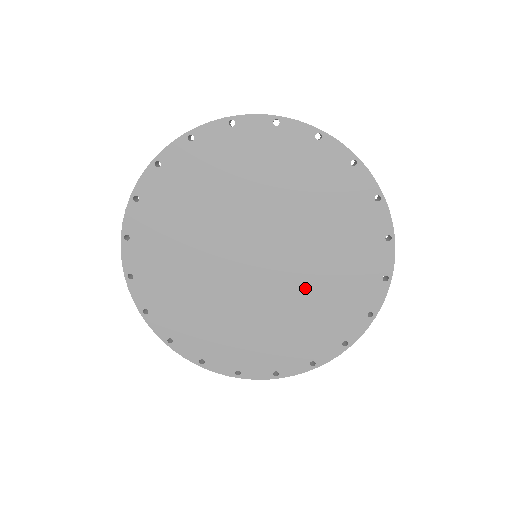
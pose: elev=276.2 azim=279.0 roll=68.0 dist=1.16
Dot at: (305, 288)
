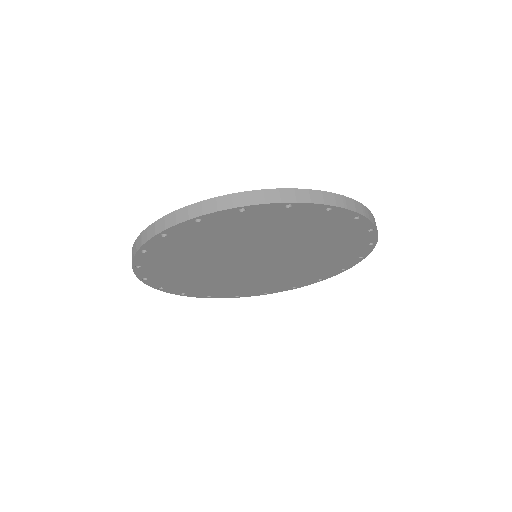
Dot at: (304, 261)
